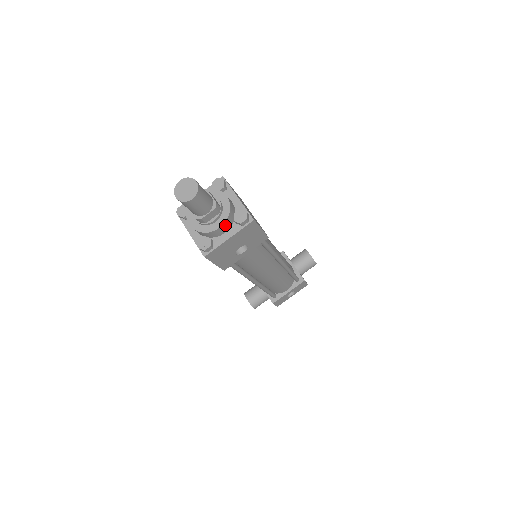
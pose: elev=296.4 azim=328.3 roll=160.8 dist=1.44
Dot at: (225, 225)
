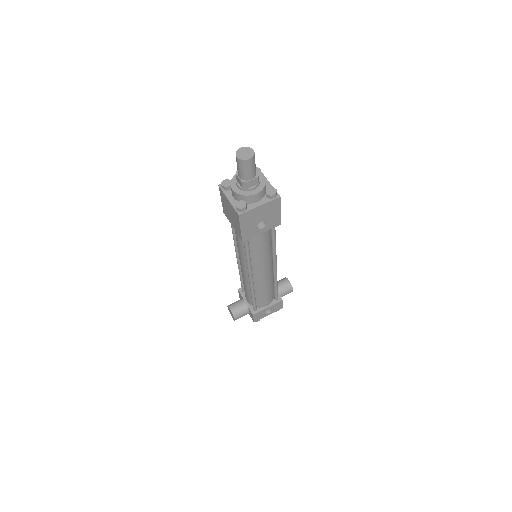
Dot at: (260, 194)
